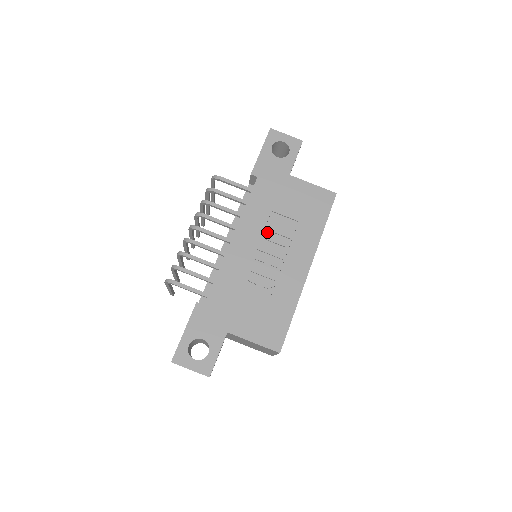
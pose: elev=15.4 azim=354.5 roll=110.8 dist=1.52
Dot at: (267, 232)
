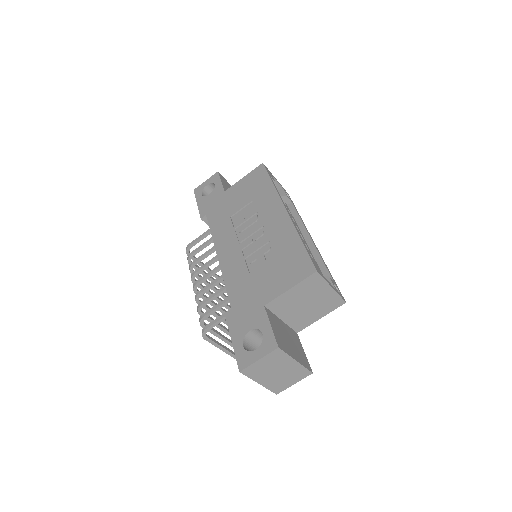
Dot at: (237, 228)
